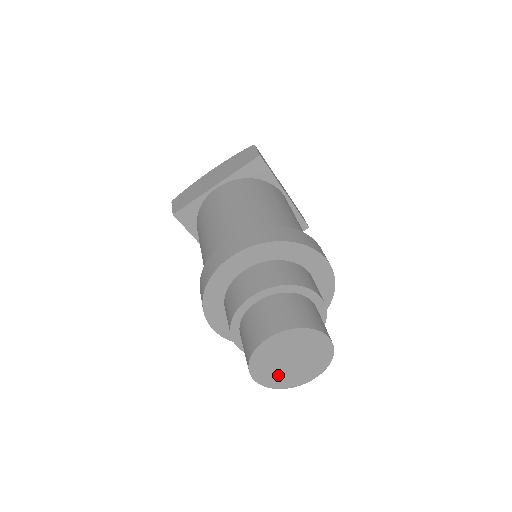
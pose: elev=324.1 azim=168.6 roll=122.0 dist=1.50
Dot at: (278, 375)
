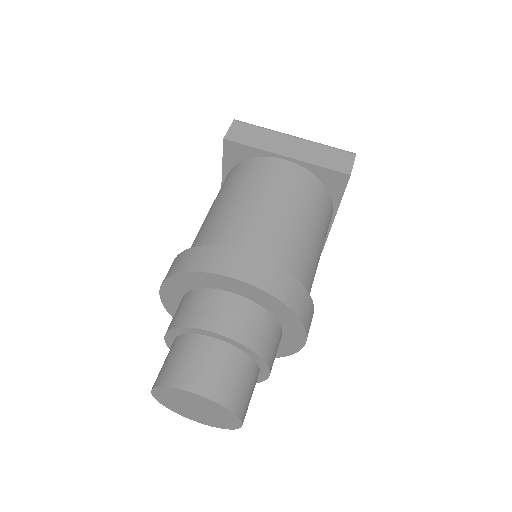
Dot at: (206, 419)
